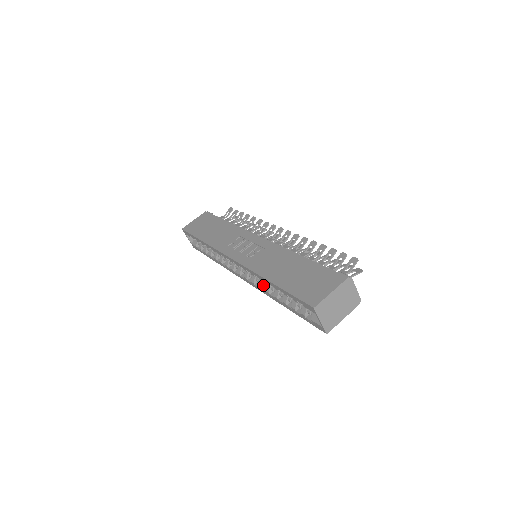
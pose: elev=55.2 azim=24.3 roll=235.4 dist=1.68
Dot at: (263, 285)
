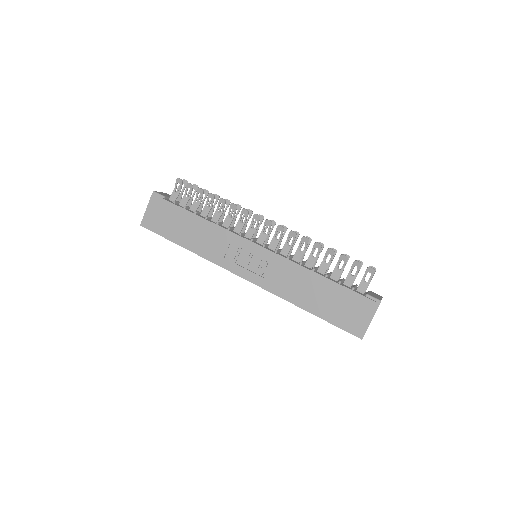
Dot at: occluded
